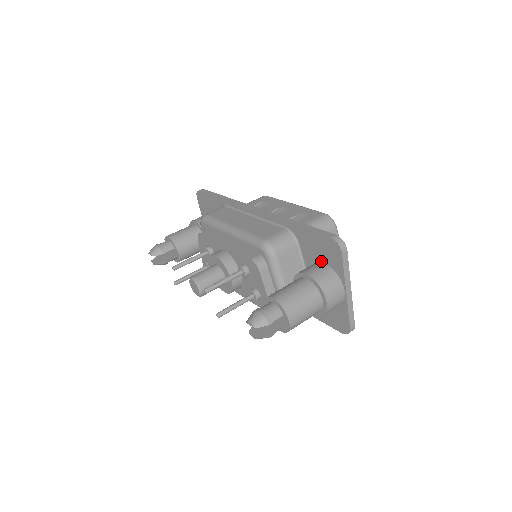
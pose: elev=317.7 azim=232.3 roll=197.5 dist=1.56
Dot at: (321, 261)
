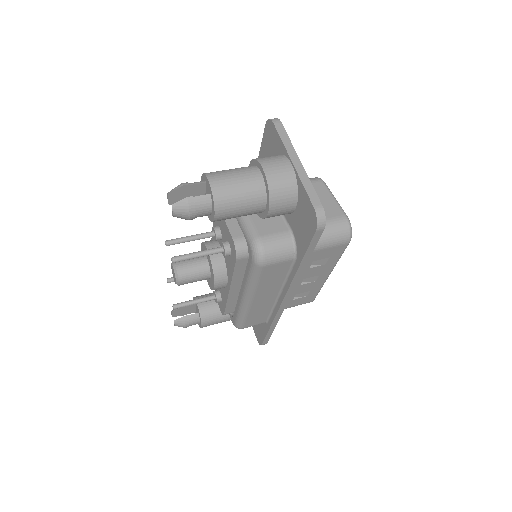
Dot at: occluded
